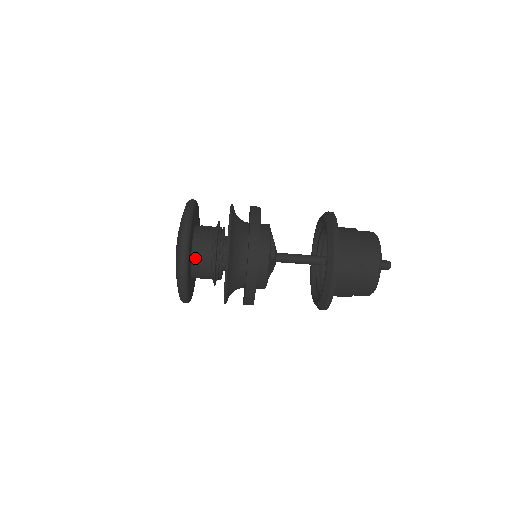
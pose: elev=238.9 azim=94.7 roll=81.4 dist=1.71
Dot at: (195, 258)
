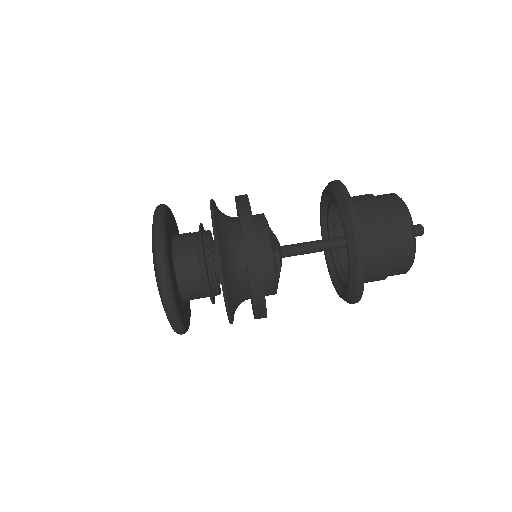
Dot at: (177, 250)
